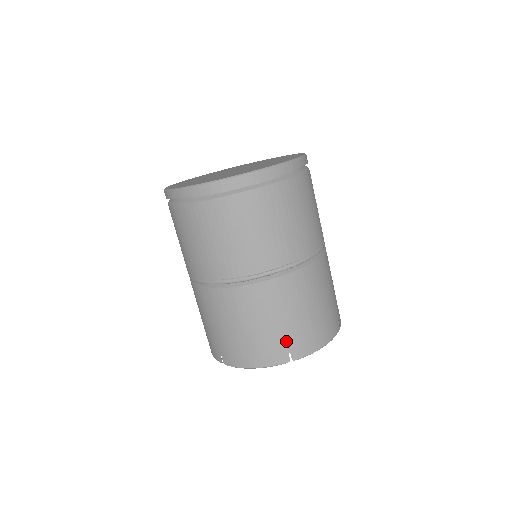
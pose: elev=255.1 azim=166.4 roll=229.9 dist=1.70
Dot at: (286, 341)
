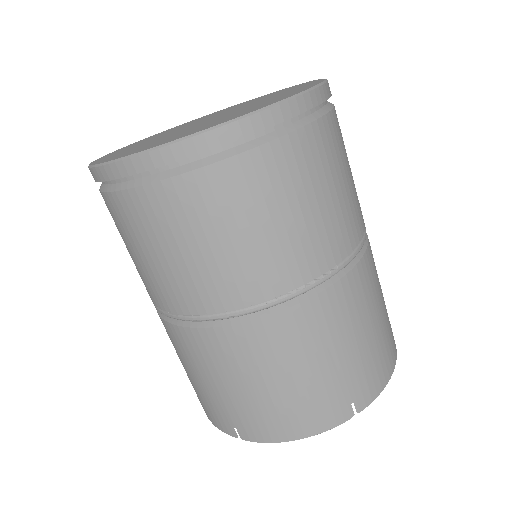
Dot at: (228, 412)
